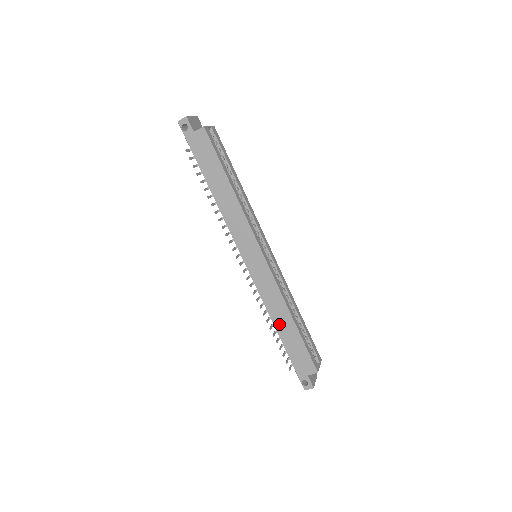
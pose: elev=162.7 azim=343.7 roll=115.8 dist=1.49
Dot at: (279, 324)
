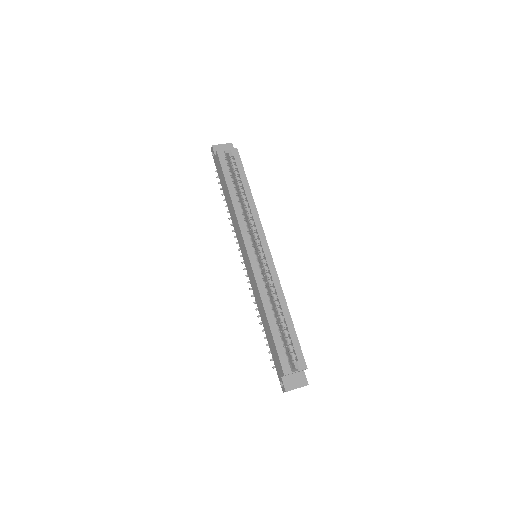
Dot at: (263, 320)
